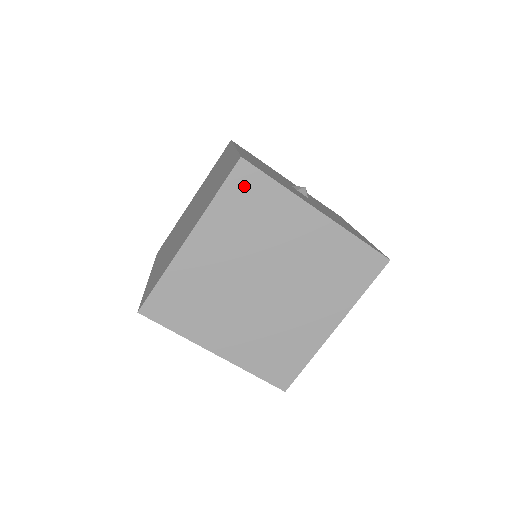
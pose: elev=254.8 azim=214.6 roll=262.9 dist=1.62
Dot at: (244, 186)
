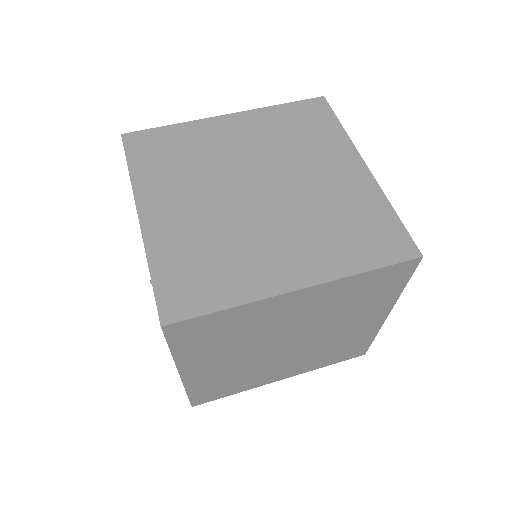
Dot at: (310, 112)
